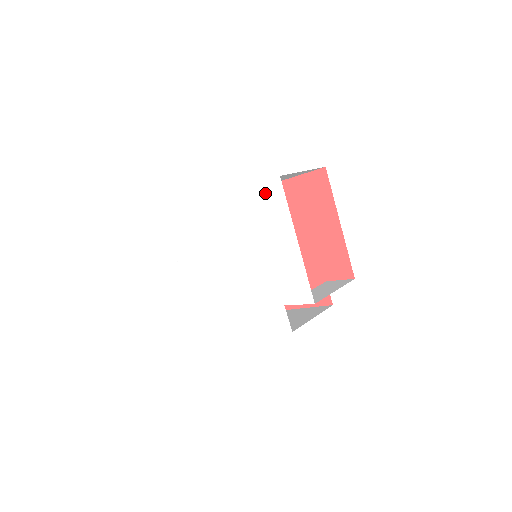
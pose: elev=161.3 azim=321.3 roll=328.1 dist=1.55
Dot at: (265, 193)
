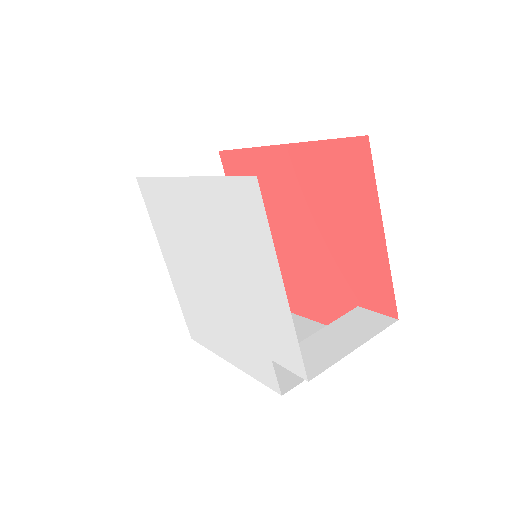
Dot at: (239, 196)
